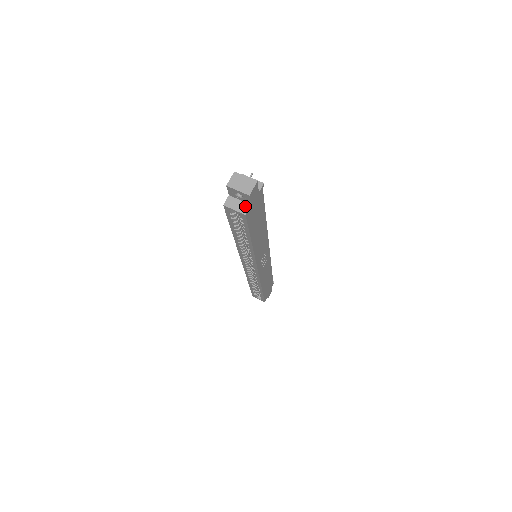
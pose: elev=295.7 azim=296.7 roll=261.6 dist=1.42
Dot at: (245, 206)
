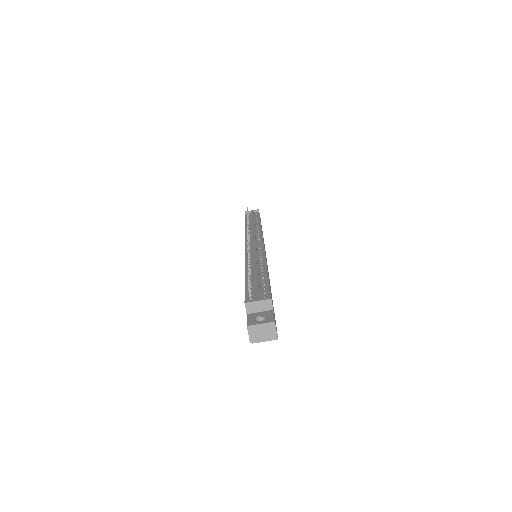
Dot at: occluded
